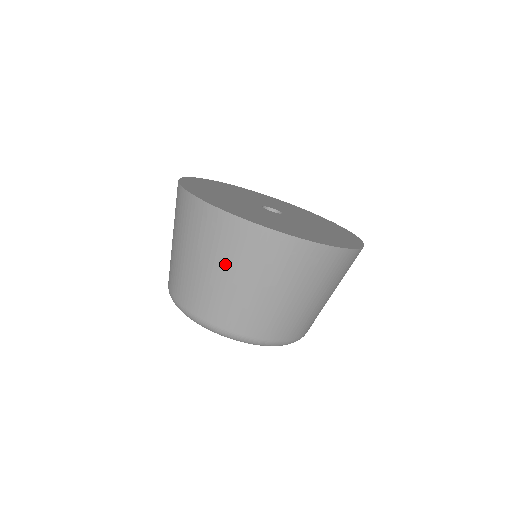
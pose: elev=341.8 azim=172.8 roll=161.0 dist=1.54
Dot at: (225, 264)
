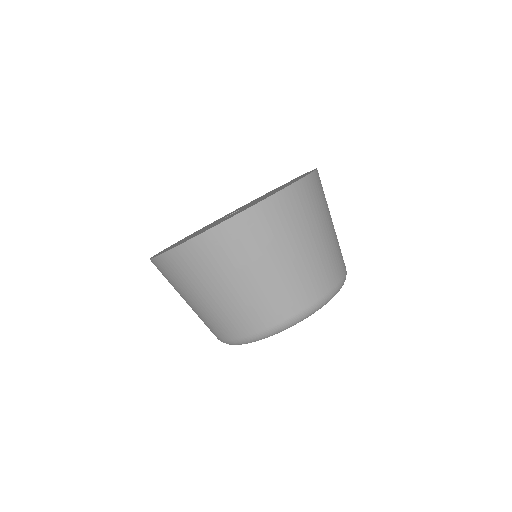
Dot at: (269, 255)
